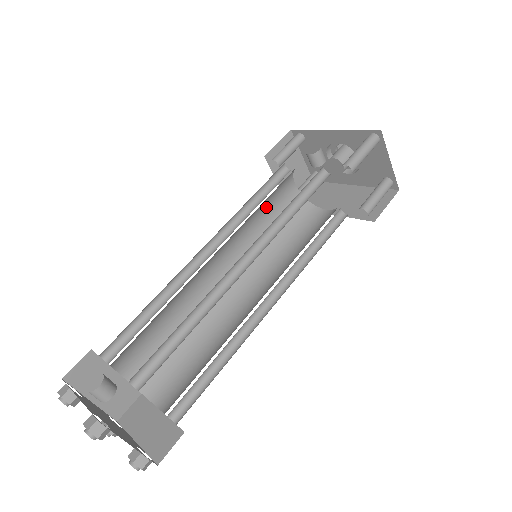
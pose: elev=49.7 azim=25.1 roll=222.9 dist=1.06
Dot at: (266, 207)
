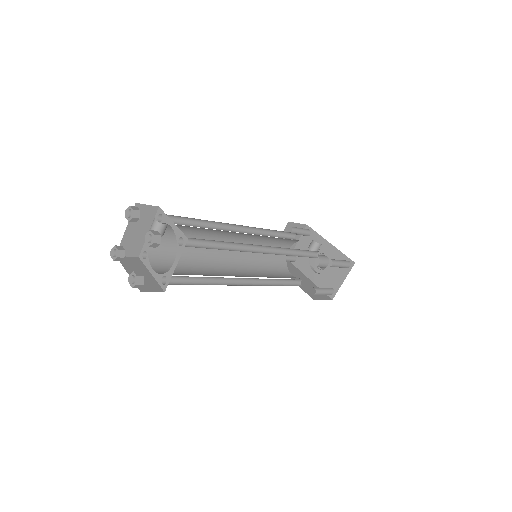
Dot at: (273, 242)
